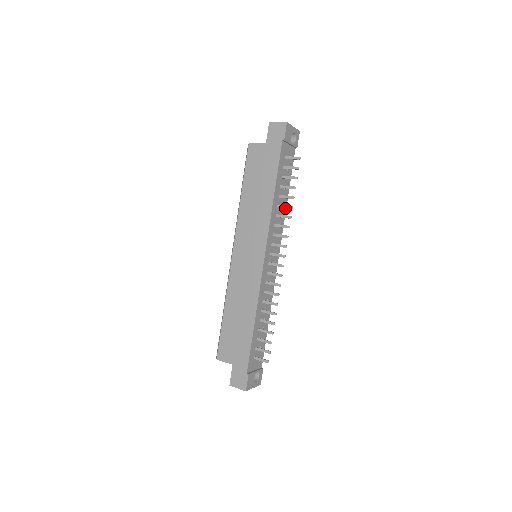
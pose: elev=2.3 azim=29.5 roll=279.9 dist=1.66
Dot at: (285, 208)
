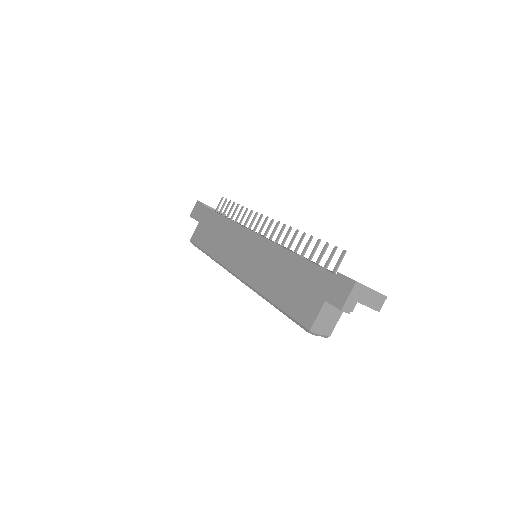
Dot at: occluded
